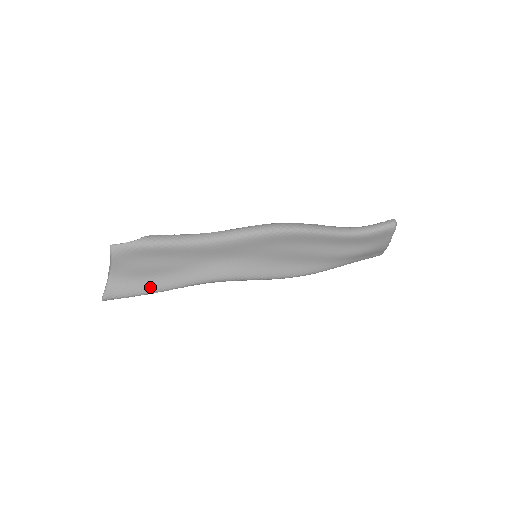
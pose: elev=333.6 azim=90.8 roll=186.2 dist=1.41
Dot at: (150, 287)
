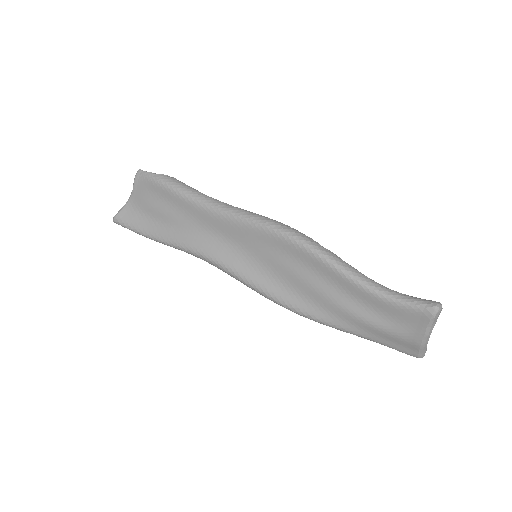
Dot at: (151, 230)
